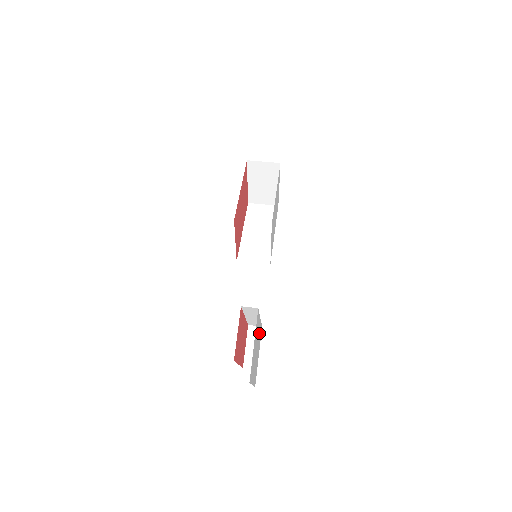
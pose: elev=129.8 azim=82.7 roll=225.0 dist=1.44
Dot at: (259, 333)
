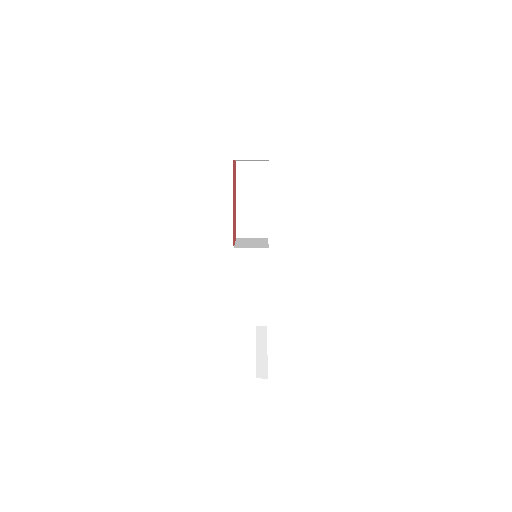
Dot at: occluded
